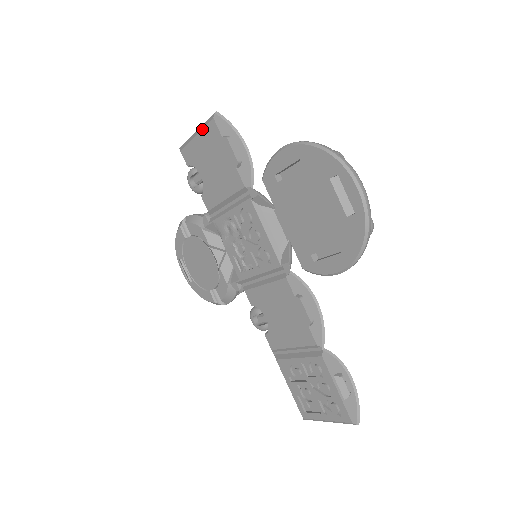
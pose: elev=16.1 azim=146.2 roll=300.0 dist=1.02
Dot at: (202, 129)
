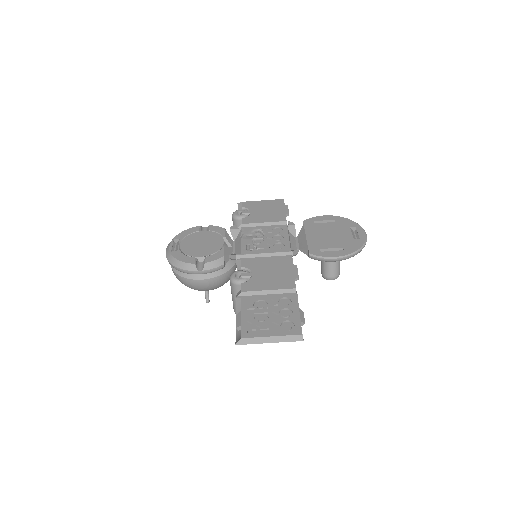
Dot at: (271, 200)
